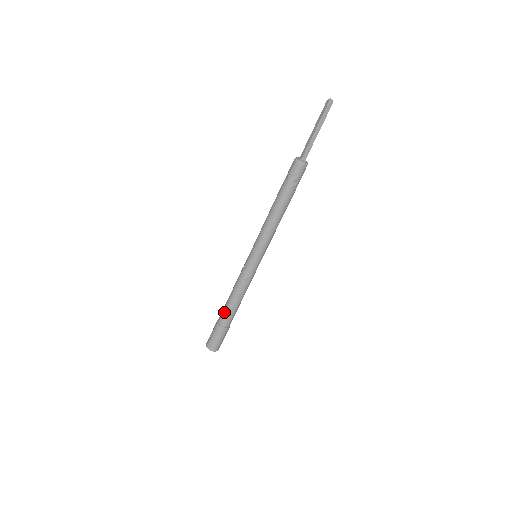
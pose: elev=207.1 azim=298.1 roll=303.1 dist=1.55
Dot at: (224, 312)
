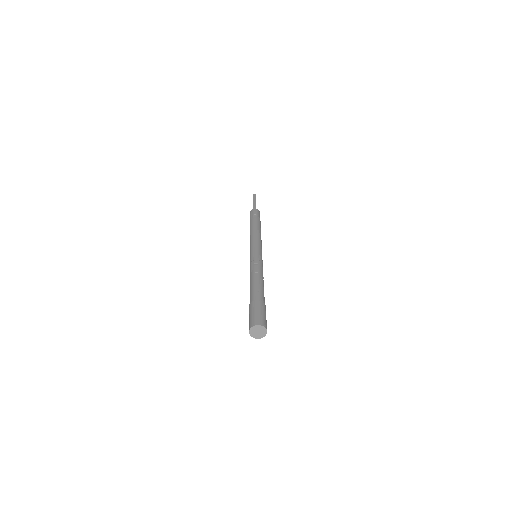
Dot at: (250, 294)
